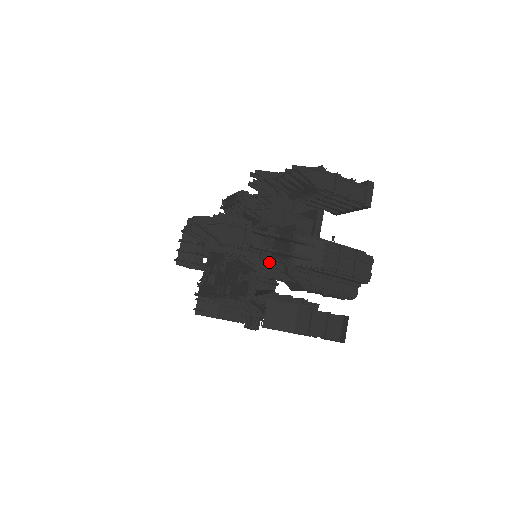
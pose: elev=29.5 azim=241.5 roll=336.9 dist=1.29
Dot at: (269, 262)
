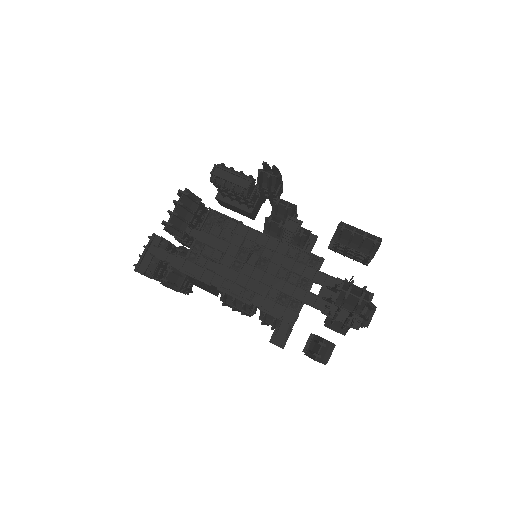
Dot at: (354, 321)
